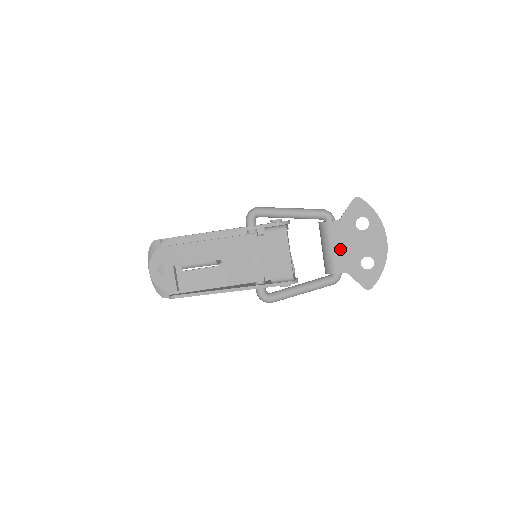
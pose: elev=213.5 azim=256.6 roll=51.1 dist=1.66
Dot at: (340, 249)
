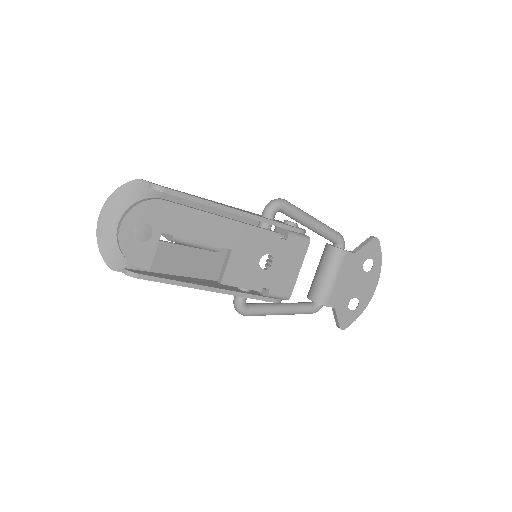
Dot at: (341, 283)
